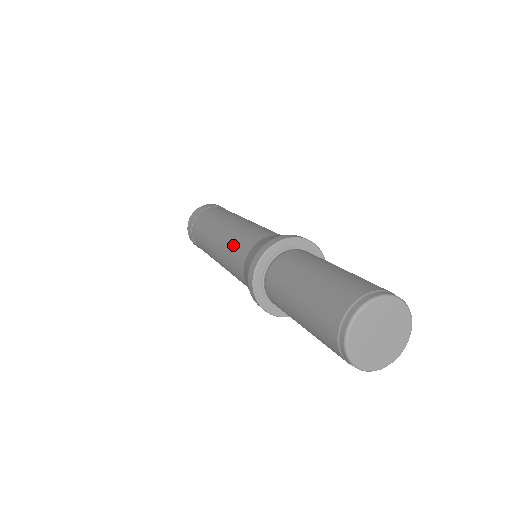
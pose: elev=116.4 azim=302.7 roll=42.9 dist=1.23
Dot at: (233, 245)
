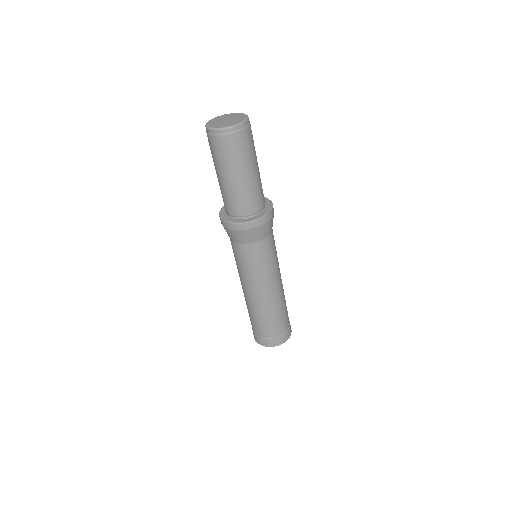
Dot at: occluded
